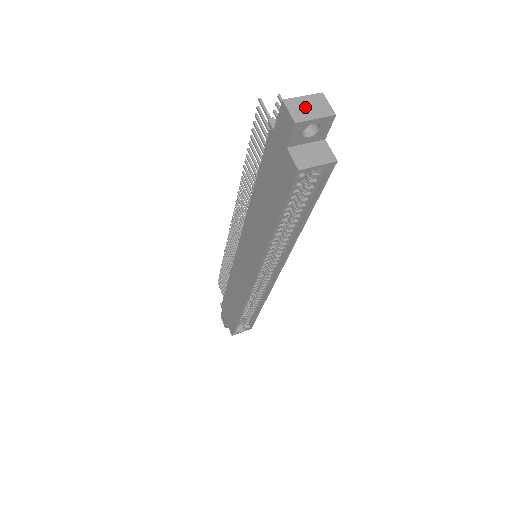
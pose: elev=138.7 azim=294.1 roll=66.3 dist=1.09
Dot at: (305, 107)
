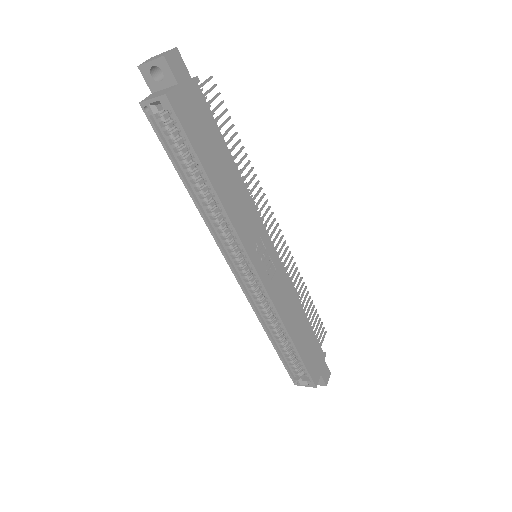
Dot at: (155, 57)
